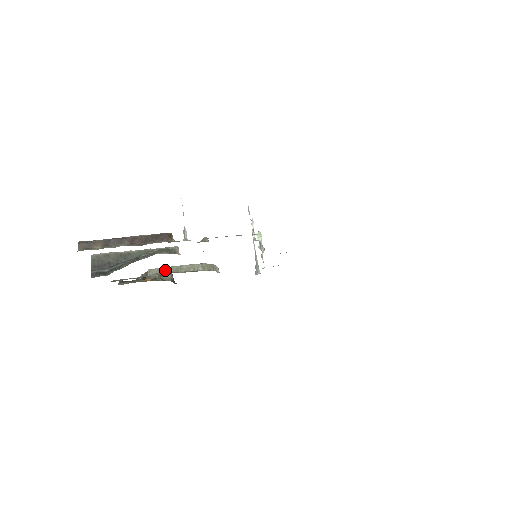
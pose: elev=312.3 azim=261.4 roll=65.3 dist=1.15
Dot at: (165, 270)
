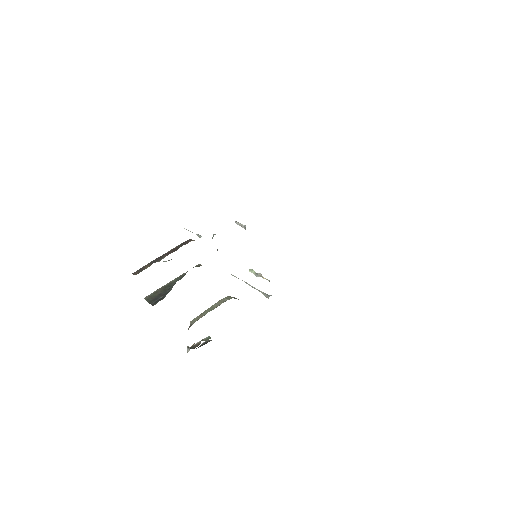
Dot at: (202, 315)
